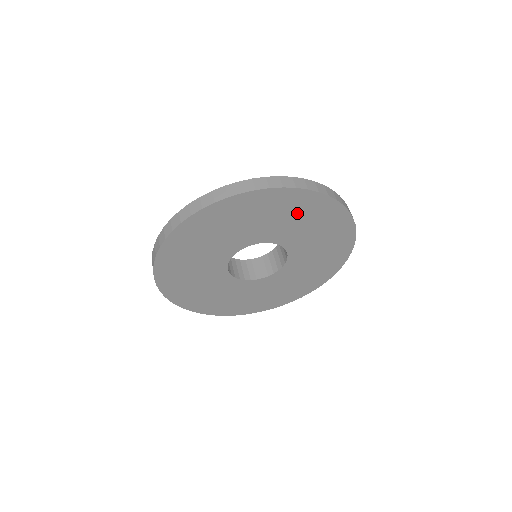
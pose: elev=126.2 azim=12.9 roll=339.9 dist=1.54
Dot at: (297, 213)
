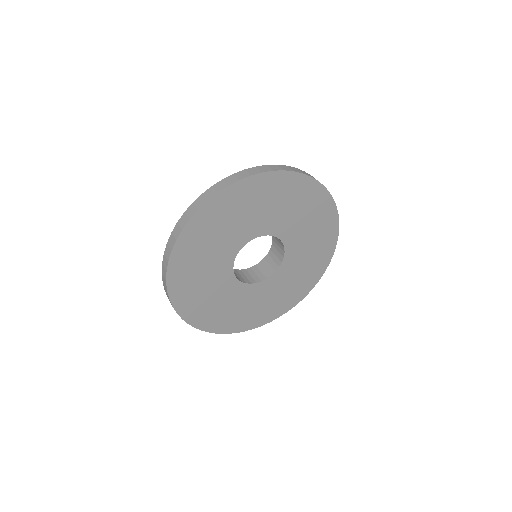
Dot at: (243, 206)
